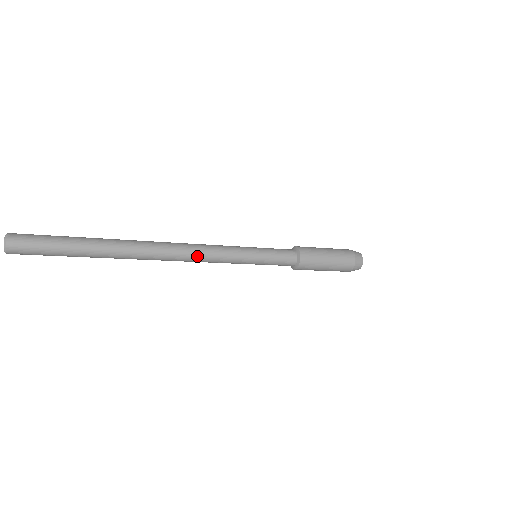
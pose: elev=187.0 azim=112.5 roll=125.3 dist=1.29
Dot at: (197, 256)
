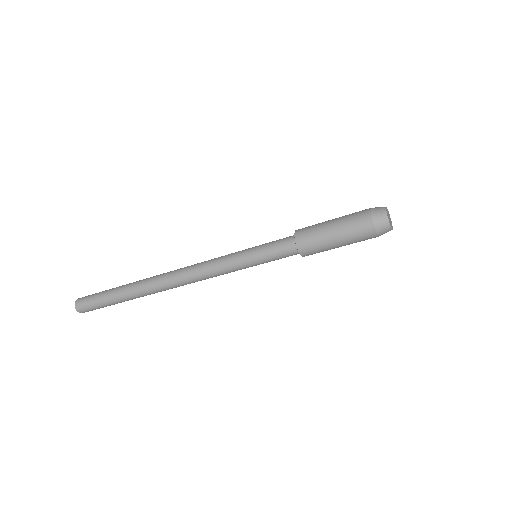
Dot at: (194, 268)
